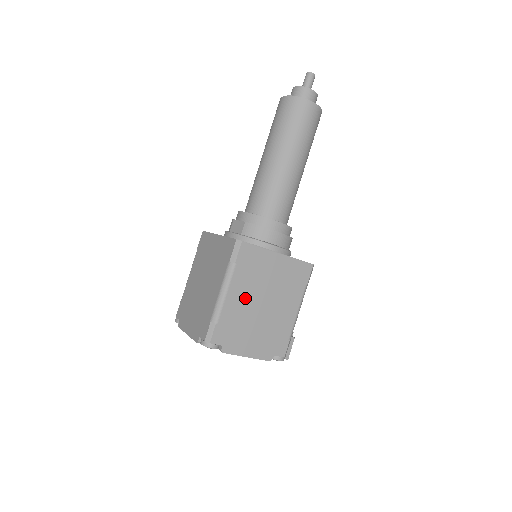
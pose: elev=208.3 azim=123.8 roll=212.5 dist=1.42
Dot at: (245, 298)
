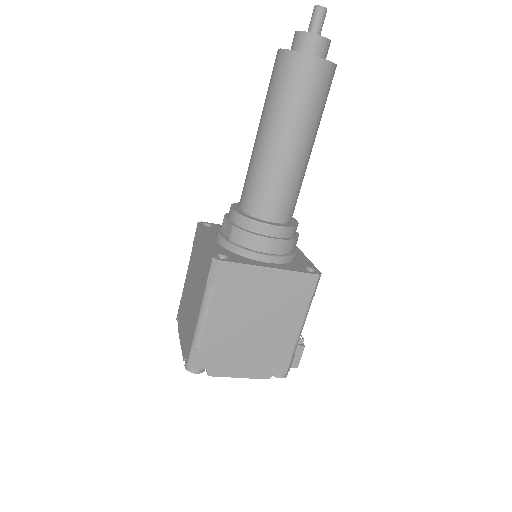
Dot at: (230, 320)
